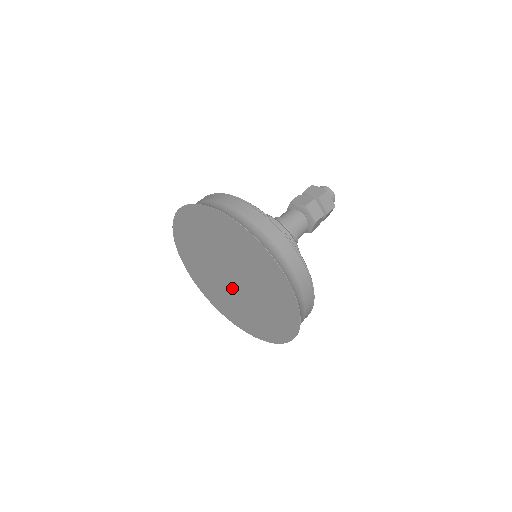
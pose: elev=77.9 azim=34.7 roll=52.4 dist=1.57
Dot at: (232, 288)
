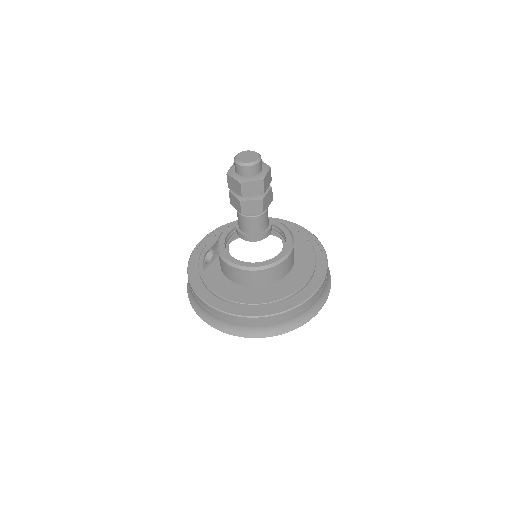
Dot at: occluded
